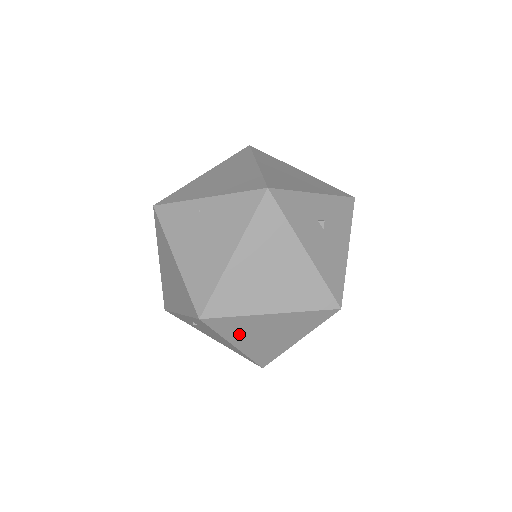
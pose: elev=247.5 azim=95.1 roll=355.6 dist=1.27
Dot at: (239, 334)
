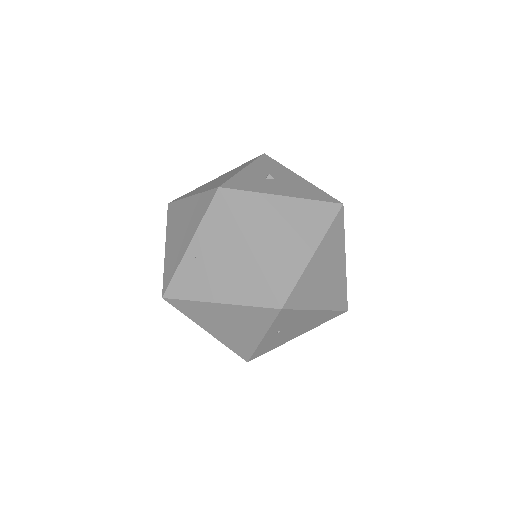
Dot at: (312, 295)
